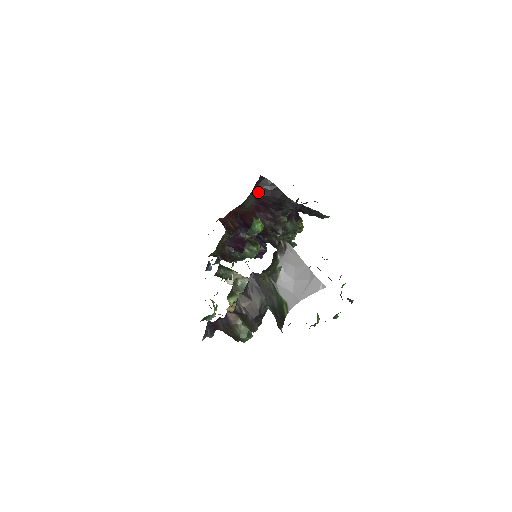
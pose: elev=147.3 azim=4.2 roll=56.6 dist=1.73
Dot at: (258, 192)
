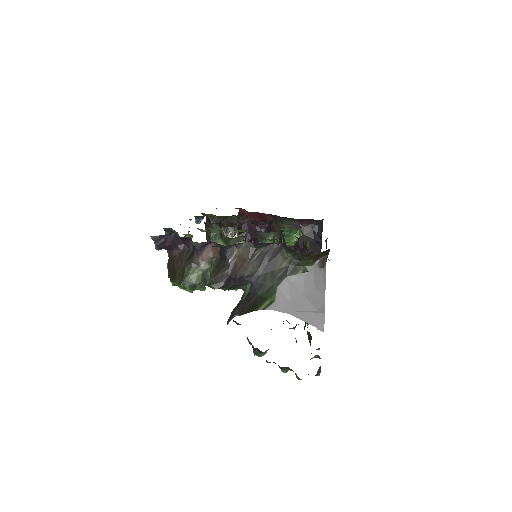
Dot at: (305, 228)
